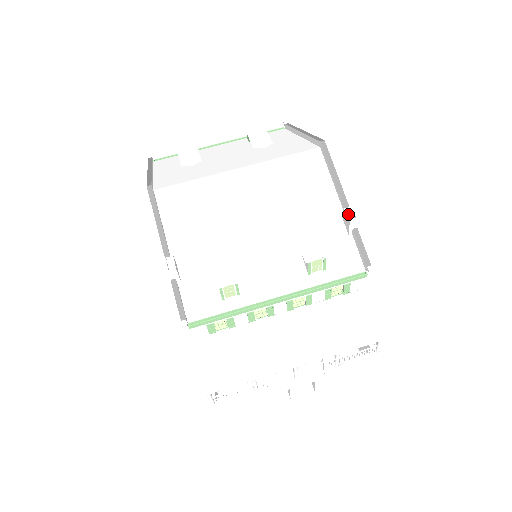
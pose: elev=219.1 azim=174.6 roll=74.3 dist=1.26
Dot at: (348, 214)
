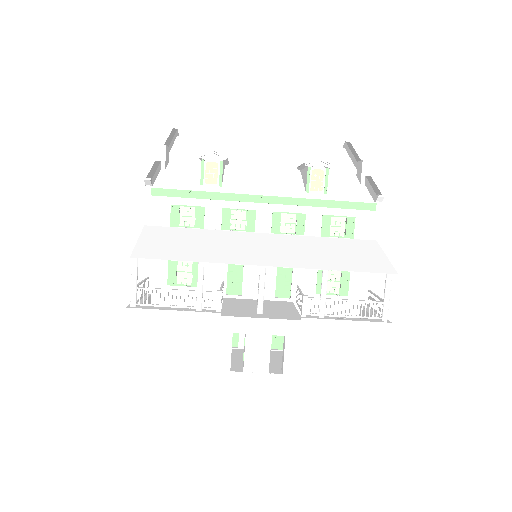
Dot at: occluded
